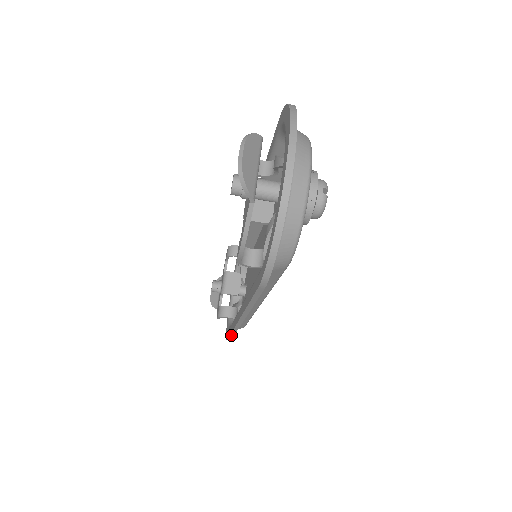
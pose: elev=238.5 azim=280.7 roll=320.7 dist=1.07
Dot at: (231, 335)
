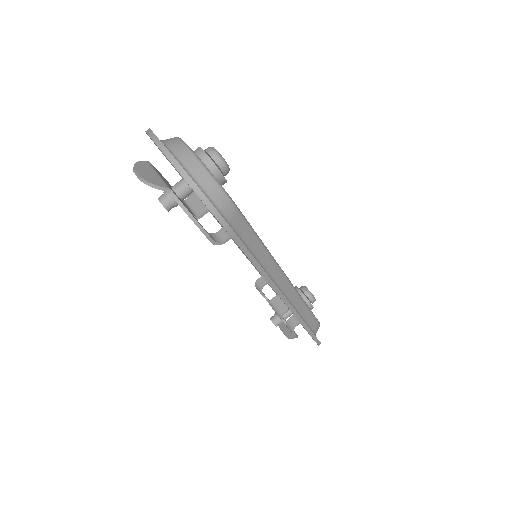
Dot at: (308, 331)
